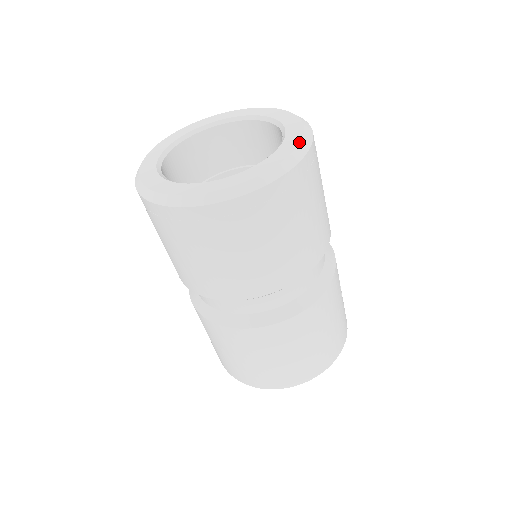
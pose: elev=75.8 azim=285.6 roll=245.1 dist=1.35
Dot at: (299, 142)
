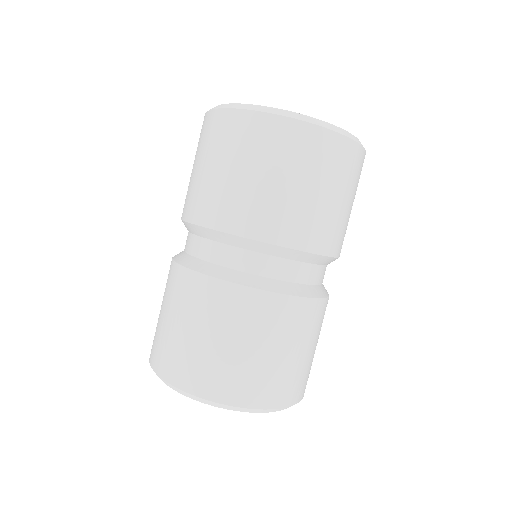
Dot at: occluded
